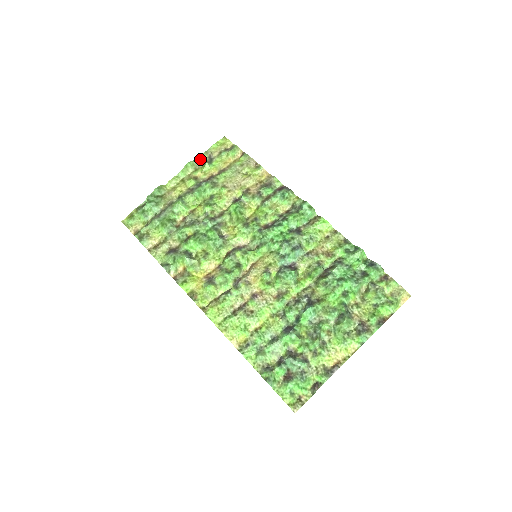
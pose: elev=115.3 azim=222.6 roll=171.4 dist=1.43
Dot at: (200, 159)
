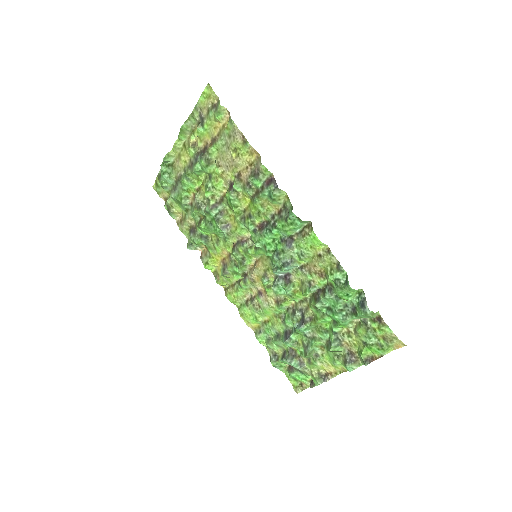
Dot at: (192, 118)
